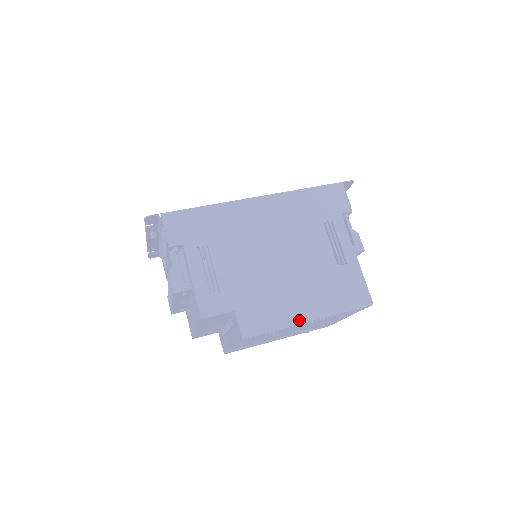
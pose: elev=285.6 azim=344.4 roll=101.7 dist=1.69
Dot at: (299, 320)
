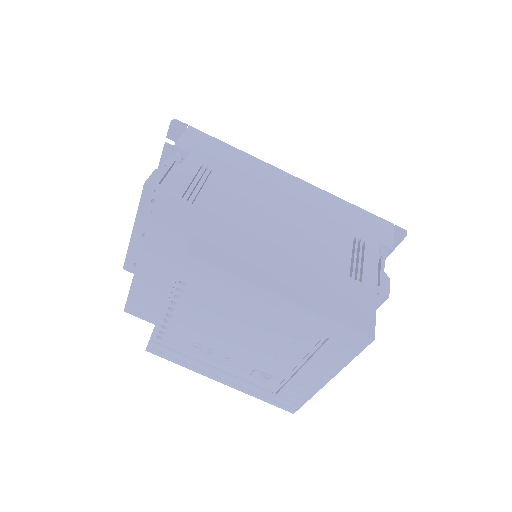
Dot at: (267, 286)
